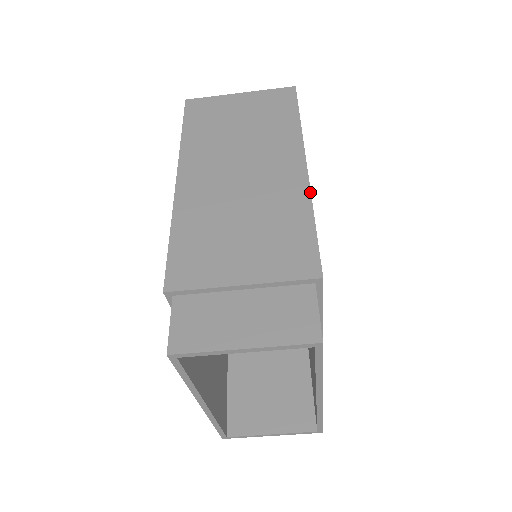
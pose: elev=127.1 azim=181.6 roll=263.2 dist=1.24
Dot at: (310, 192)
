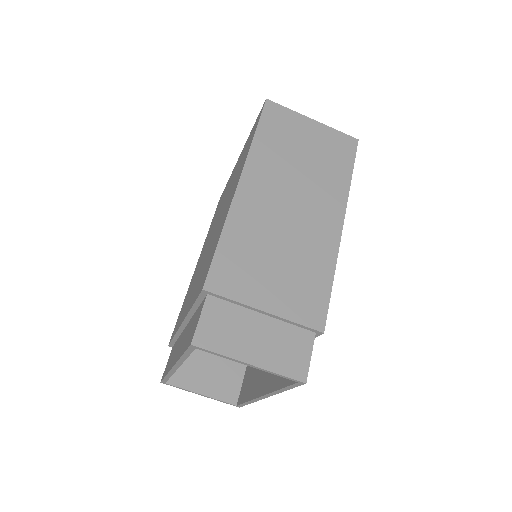
Dot at: (338, 252)
